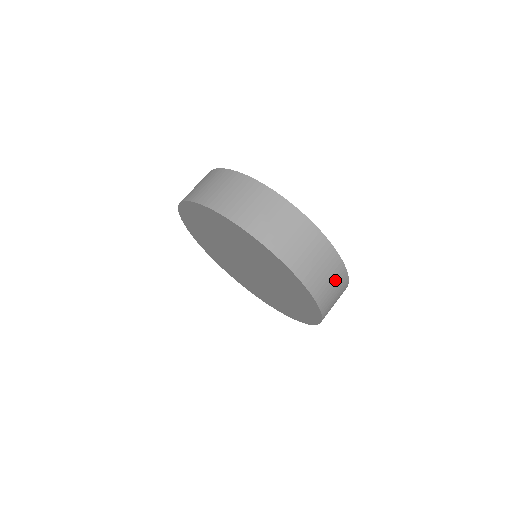
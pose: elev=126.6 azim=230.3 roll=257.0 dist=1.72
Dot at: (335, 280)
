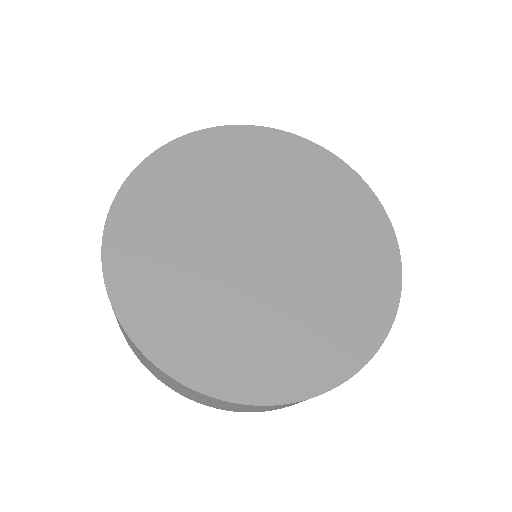
Dot at: occluded
